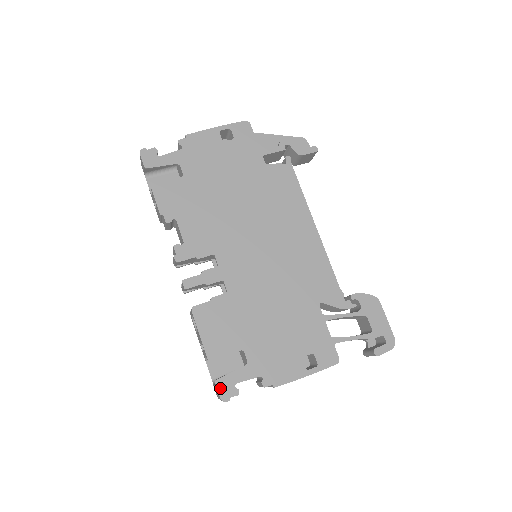
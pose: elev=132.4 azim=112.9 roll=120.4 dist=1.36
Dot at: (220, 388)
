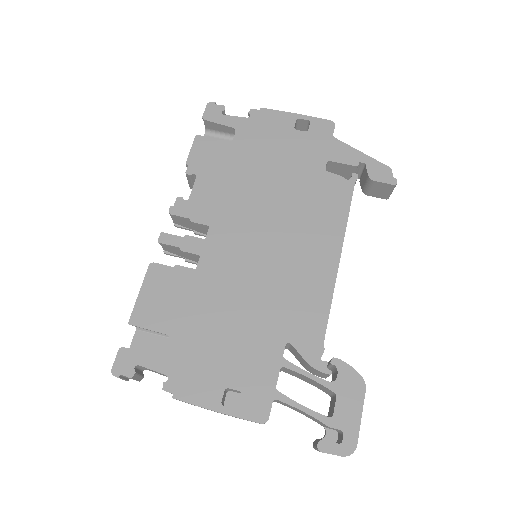
Dot at: (119, 358)
